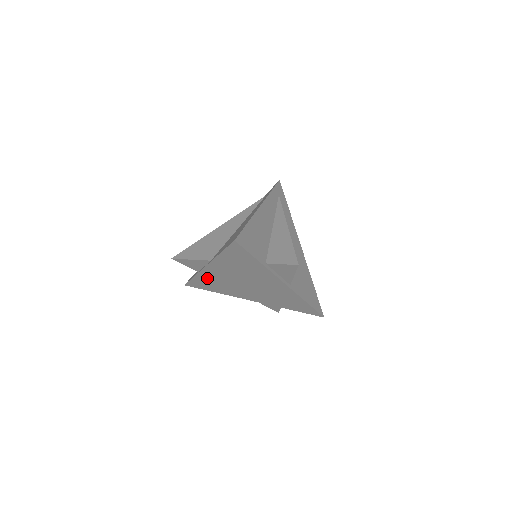
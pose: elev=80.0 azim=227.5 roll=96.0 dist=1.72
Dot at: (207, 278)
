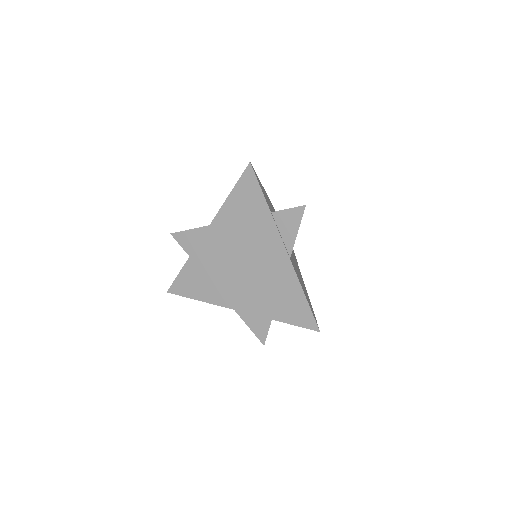
Dot at: (199, 263)
